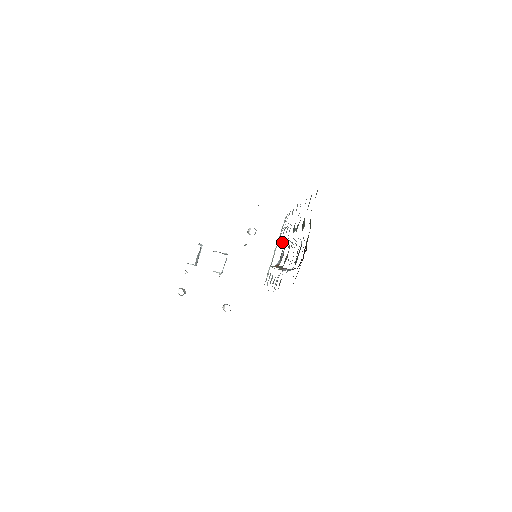
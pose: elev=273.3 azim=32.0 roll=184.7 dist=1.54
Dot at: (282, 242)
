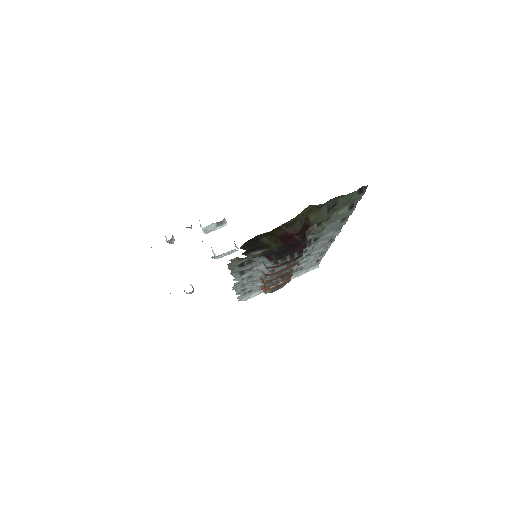
Dot at: occluded
